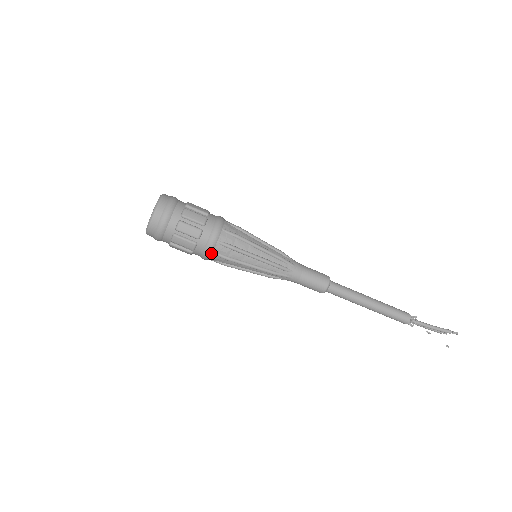
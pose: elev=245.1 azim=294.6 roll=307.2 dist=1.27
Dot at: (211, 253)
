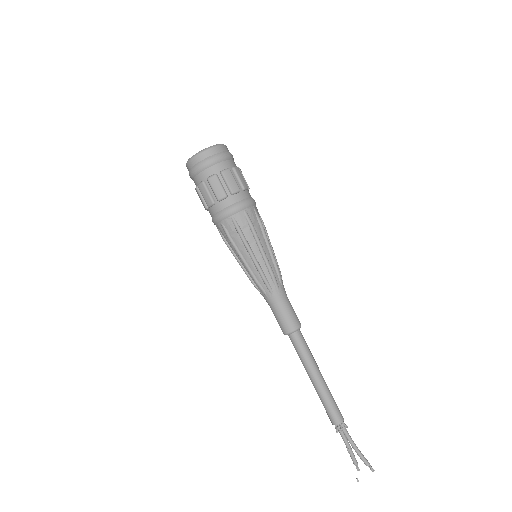
Dot at: (231, 215)
